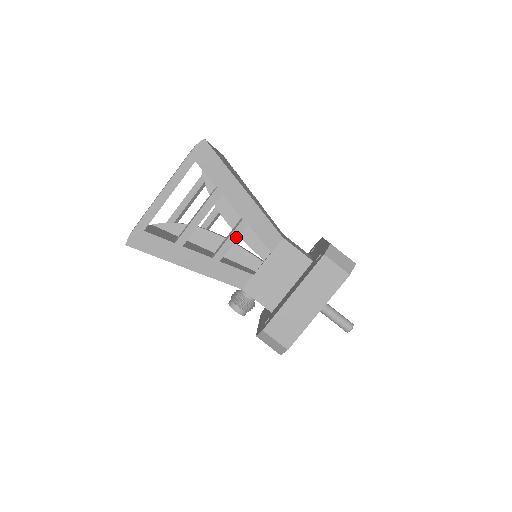
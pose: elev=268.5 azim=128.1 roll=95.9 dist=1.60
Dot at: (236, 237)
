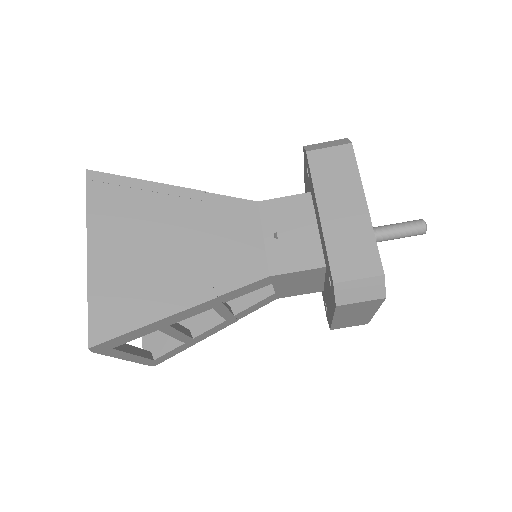
Dot at: (225, 310)
